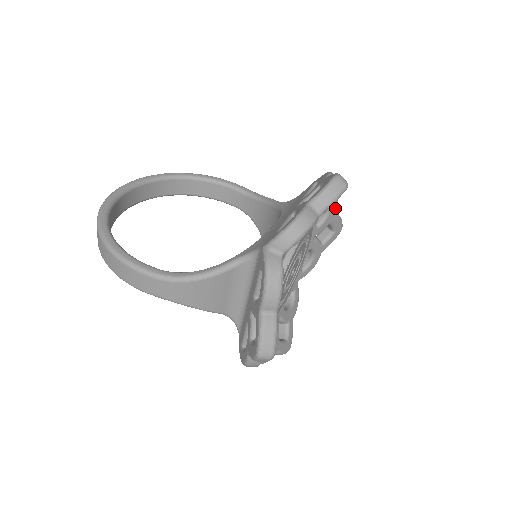
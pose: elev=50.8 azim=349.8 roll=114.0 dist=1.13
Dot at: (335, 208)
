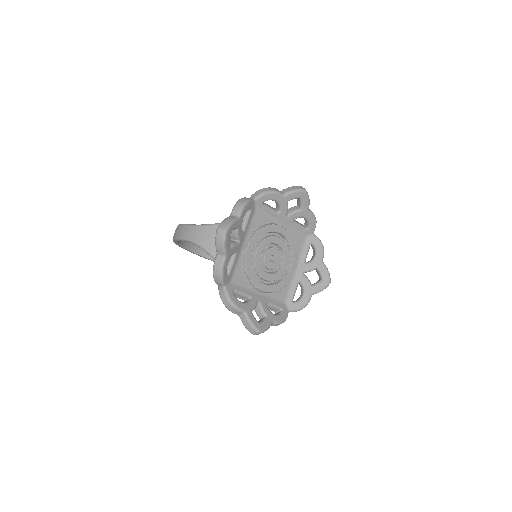
Dot at: (321, 255)
